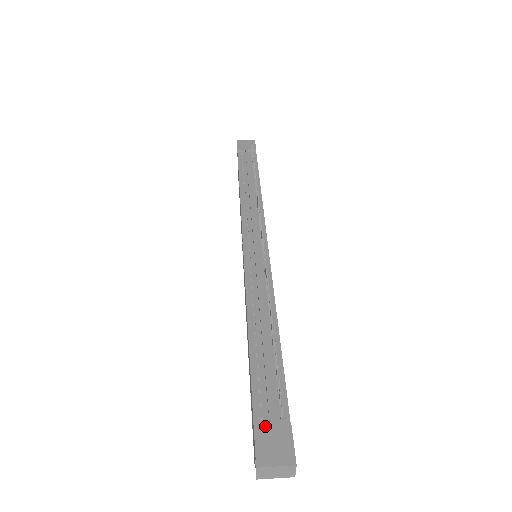
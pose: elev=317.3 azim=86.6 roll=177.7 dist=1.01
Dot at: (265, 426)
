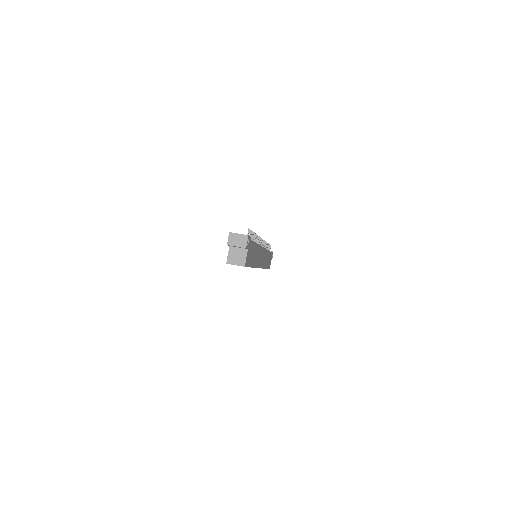
Dot at: occluded
